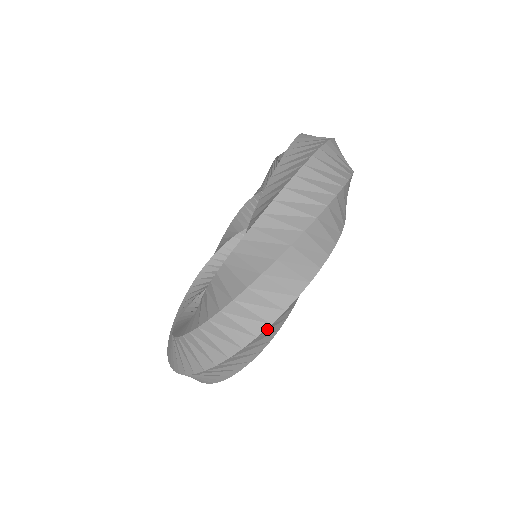
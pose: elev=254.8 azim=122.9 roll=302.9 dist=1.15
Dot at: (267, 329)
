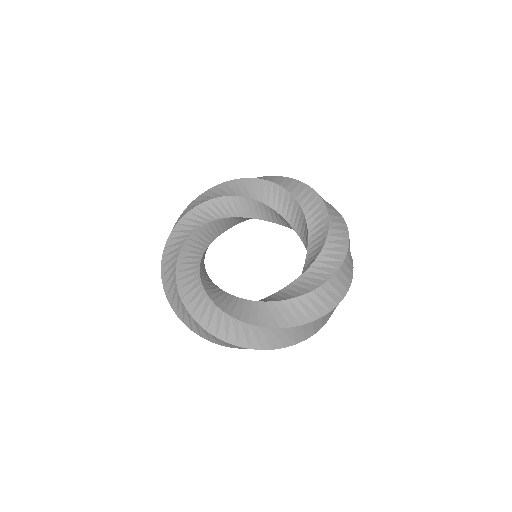
Dot at: occluded
